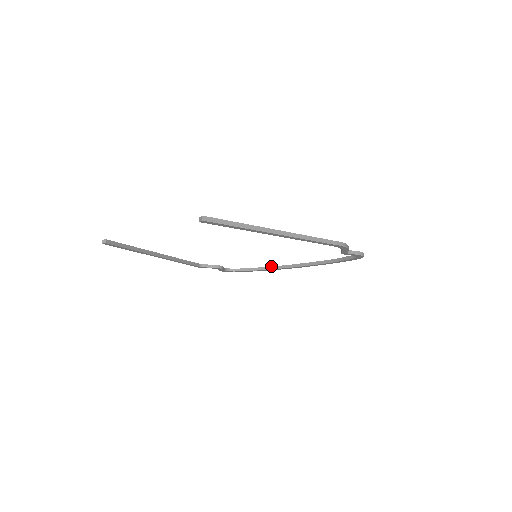
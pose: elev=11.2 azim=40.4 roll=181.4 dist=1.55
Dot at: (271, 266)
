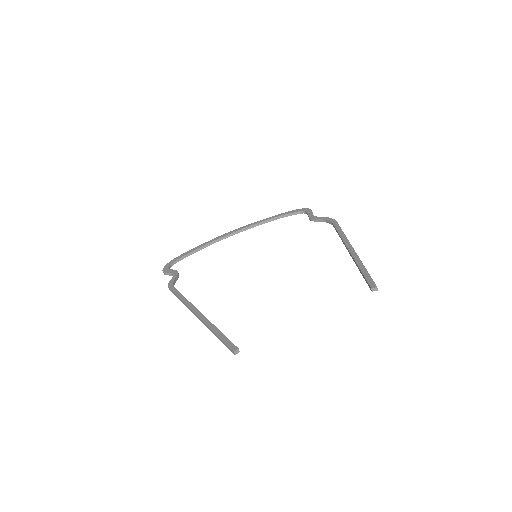
Dot at: (208, 243)
